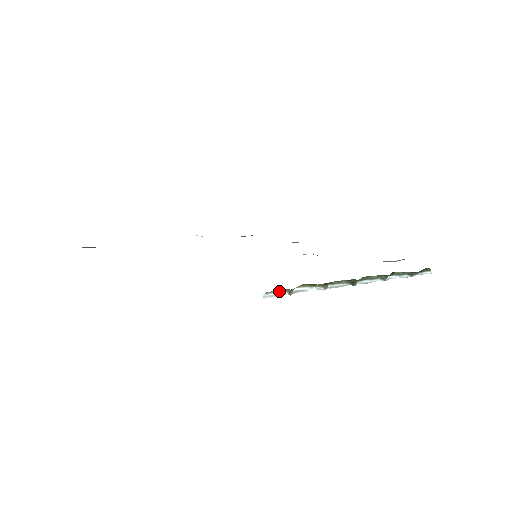
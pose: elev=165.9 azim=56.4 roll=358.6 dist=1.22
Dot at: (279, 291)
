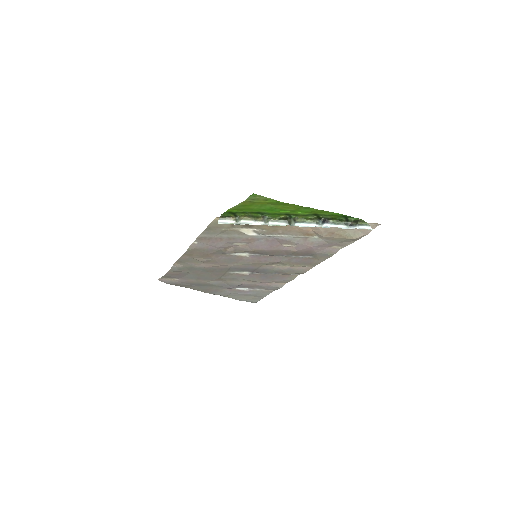
Dot at: (229, 219)
